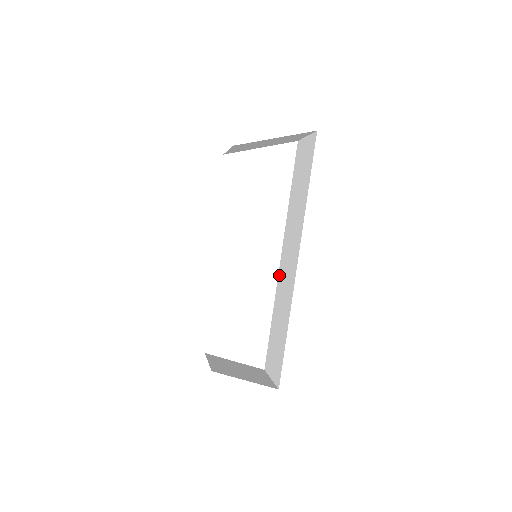
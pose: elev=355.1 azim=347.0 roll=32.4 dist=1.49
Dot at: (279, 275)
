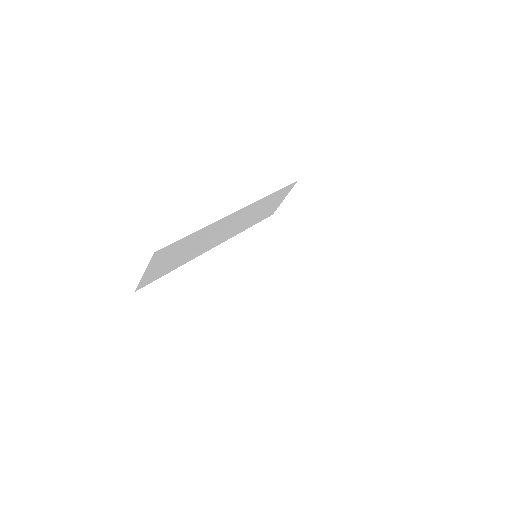
Dot at: occluded
